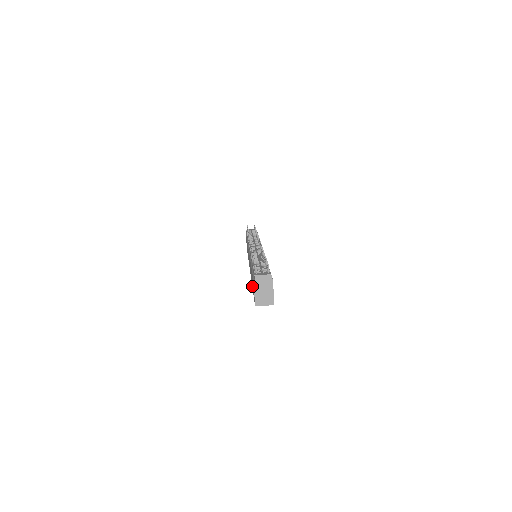
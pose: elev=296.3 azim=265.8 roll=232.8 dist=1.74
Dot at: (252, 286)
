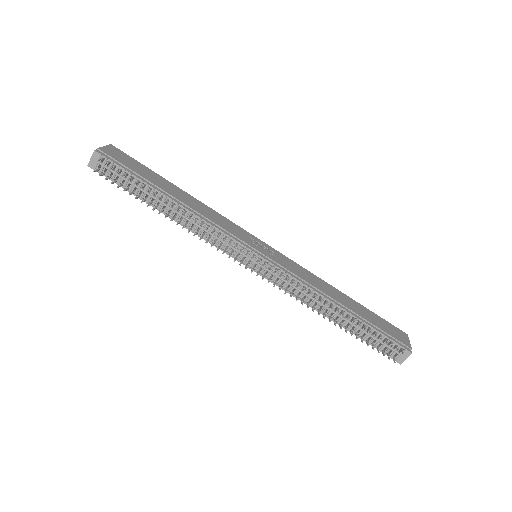
Dot at: occluded
